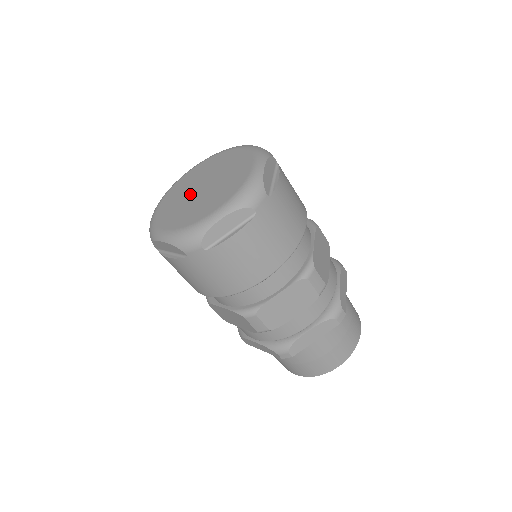
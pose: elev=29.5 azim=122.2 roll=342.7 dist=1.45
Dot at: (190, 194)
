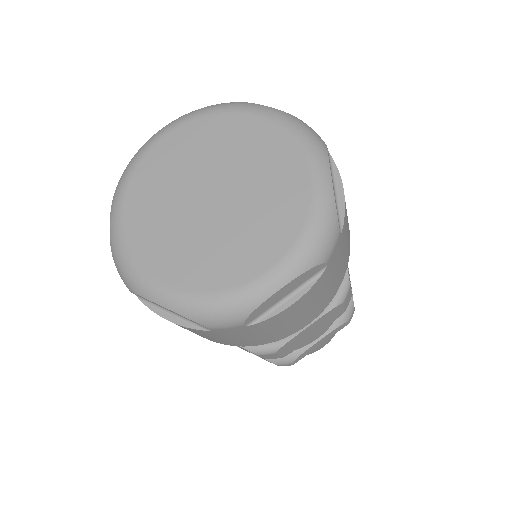
Dot at: (189, 206)
